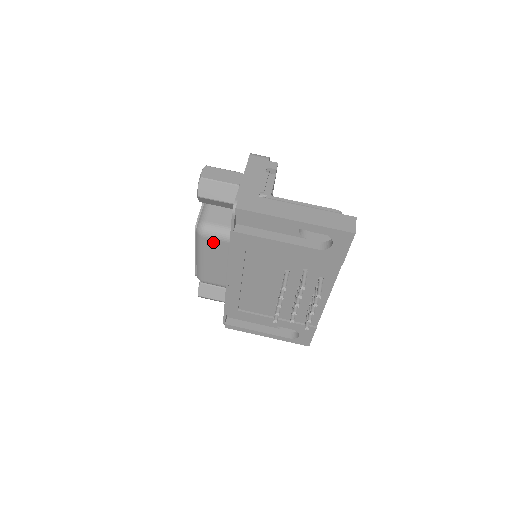
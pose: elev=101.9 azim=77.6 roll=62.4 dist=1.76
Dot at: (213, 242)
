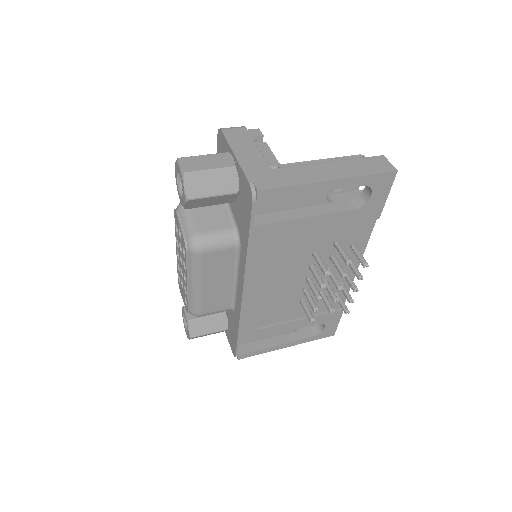
Dot at: (214, 255)
